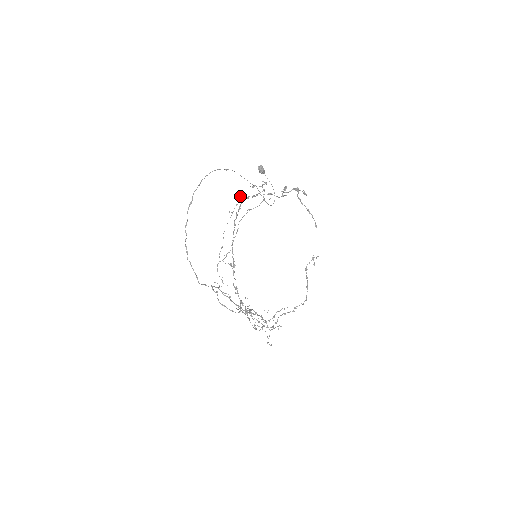
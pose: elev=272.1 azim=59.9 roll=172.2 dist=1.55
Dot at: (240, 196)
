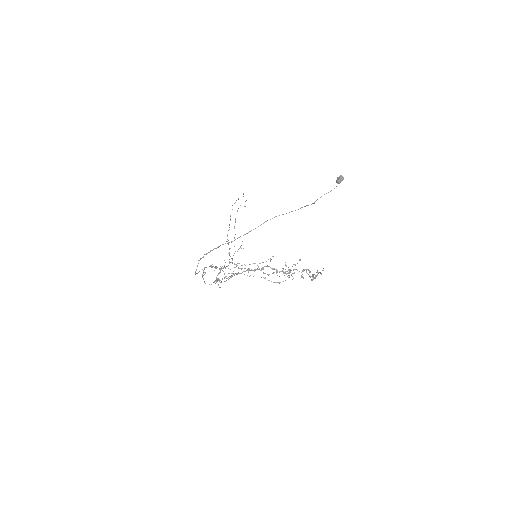
Dot at: occluded
